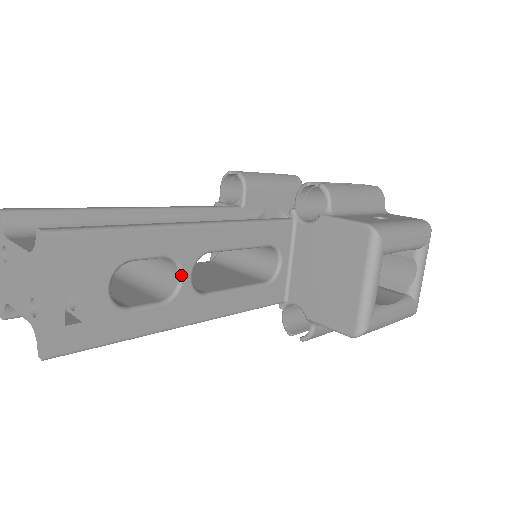
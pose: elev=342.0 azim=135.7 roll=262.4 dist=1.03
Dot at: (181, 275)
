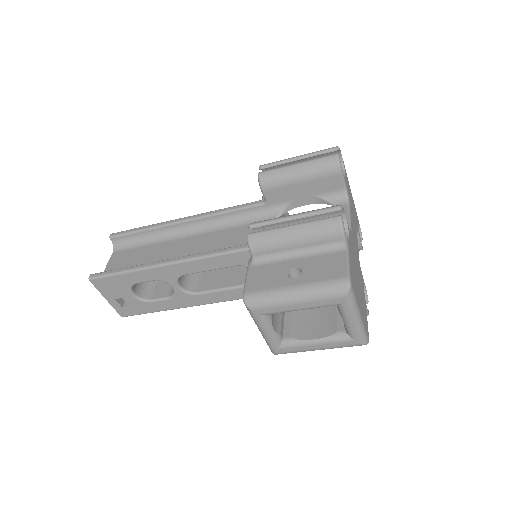
Dot at: occluded
